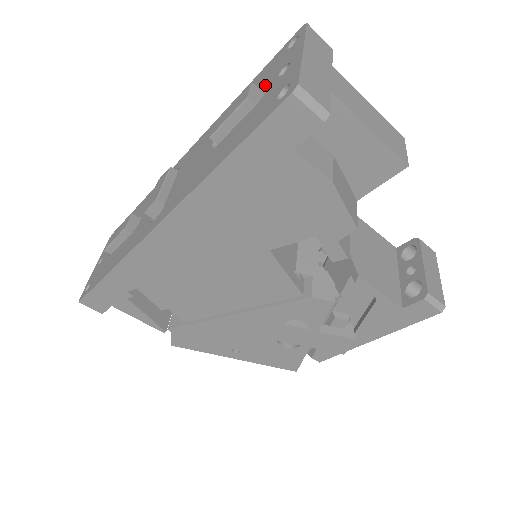
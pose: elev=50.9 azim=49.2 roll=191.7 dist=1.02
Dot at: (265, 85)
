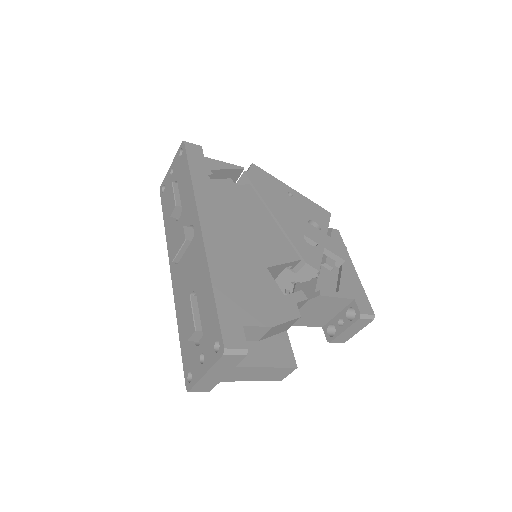
Dot at: (203, 336)
